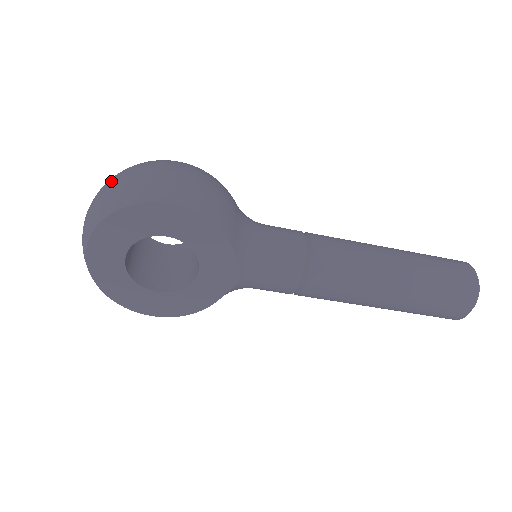
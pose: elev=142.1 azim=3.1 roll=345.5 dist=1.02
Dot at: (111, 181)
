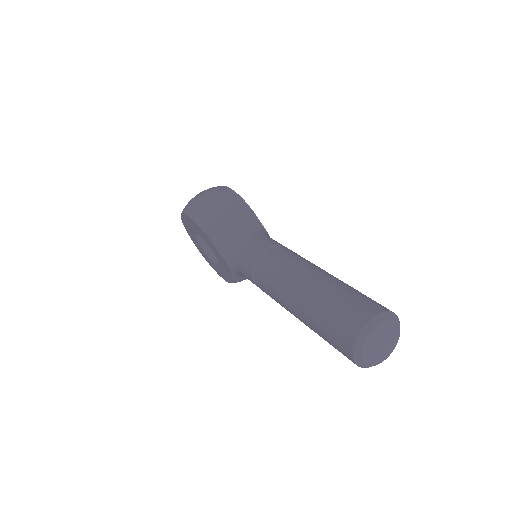
Dot at: occluded
